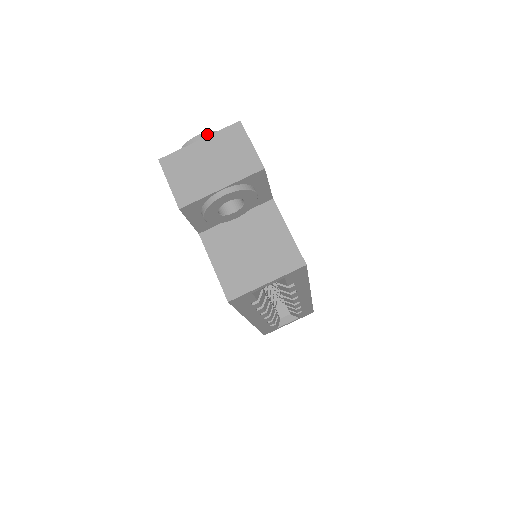
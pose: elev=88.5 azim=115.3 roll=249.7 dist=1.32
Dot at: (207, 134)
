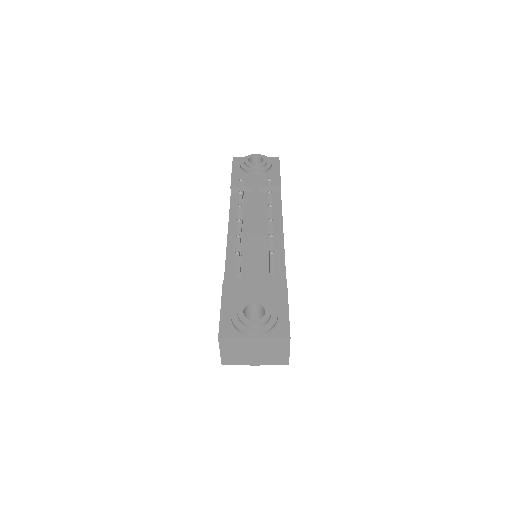
Dot at: (262, 334)
